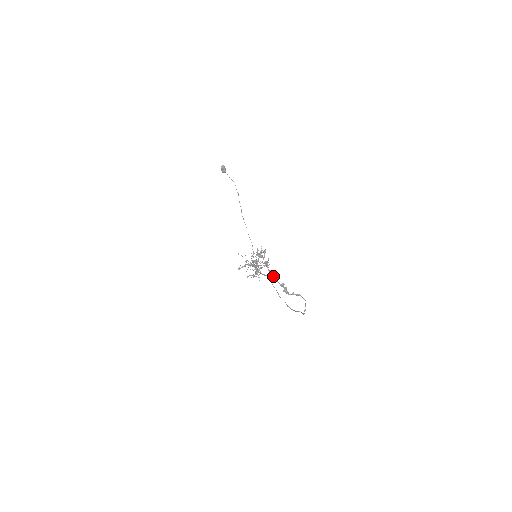
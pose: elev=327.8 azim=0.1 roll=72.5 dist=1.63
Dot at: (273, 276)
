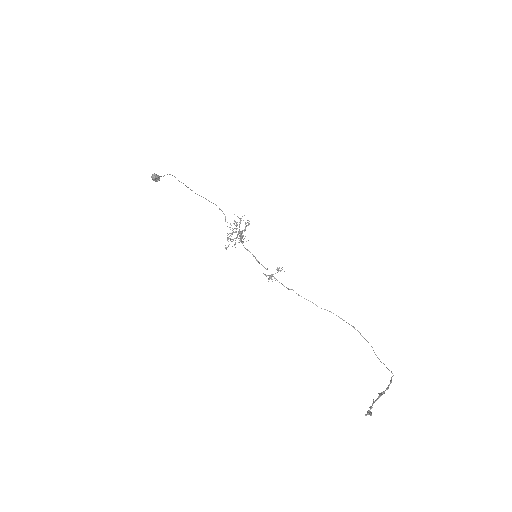
Dot at: occluded
